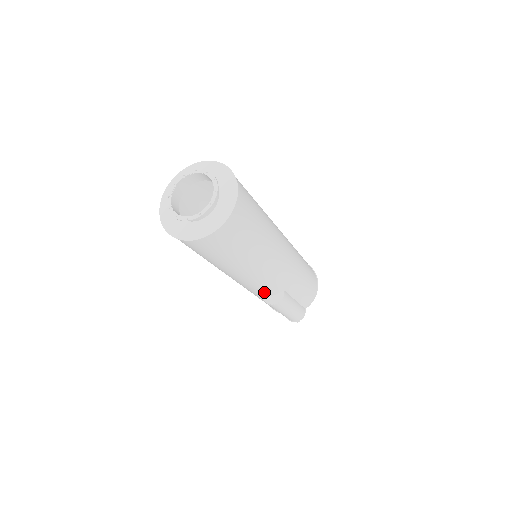
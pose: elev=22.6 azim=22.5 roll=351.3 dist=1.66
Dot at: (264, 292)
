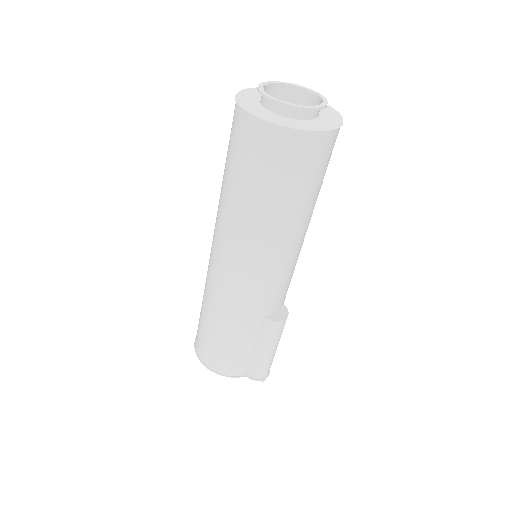
Dot at: (275, 301)
